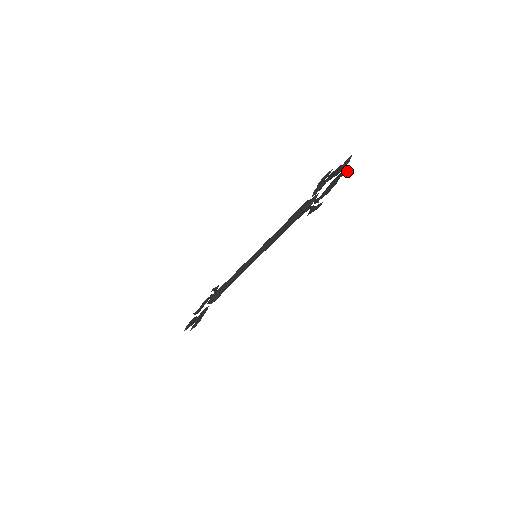
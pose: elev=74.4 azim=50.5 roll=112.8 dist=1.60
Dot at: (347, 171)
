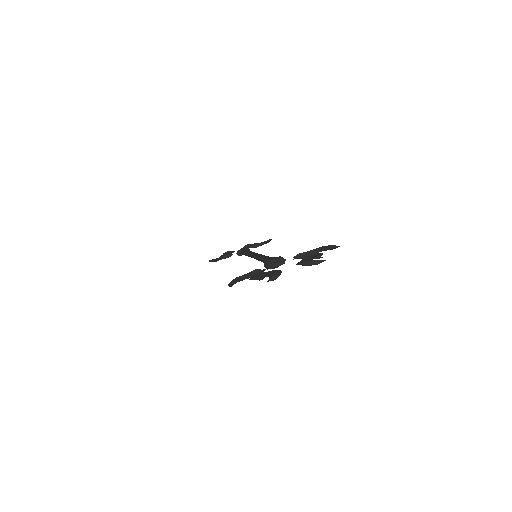
Dot at: (270, 280)
